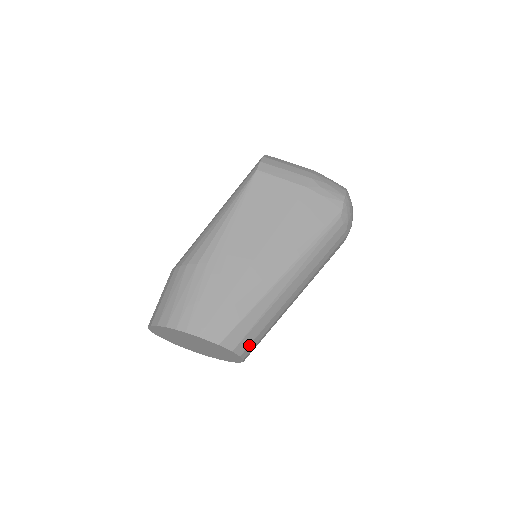
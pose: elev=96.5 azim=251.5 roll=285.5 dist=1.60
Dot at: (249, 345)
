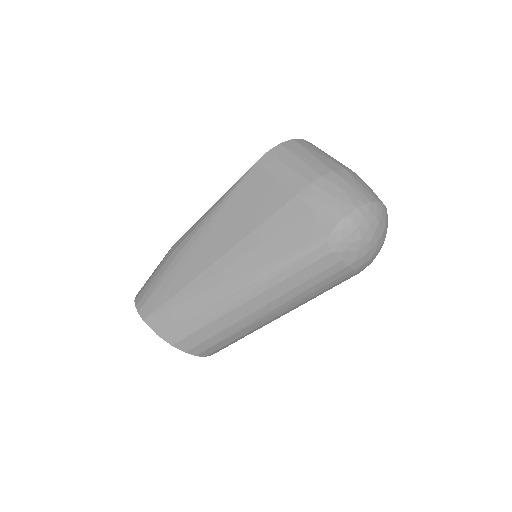
Dot at: (195, 346)
